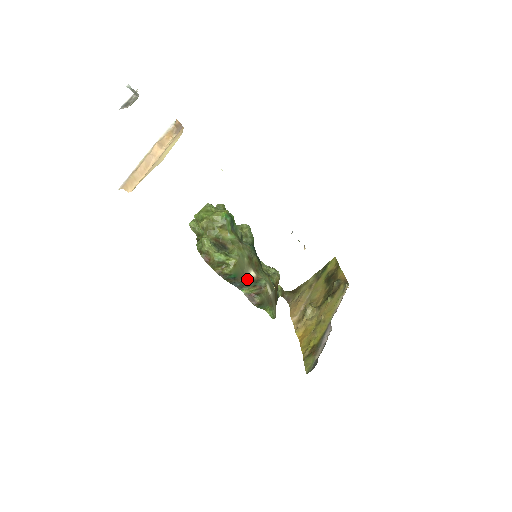
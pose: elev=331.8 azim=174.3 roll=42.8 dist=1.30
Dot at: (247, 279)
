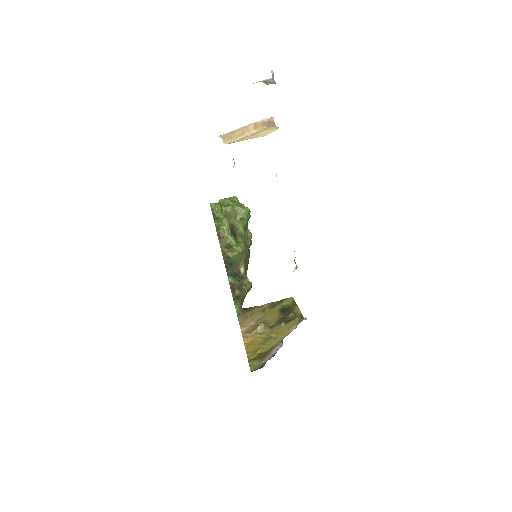
Dot at: (237, 271)
